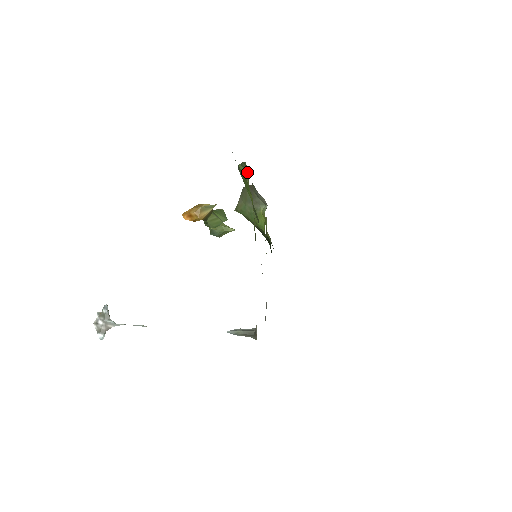
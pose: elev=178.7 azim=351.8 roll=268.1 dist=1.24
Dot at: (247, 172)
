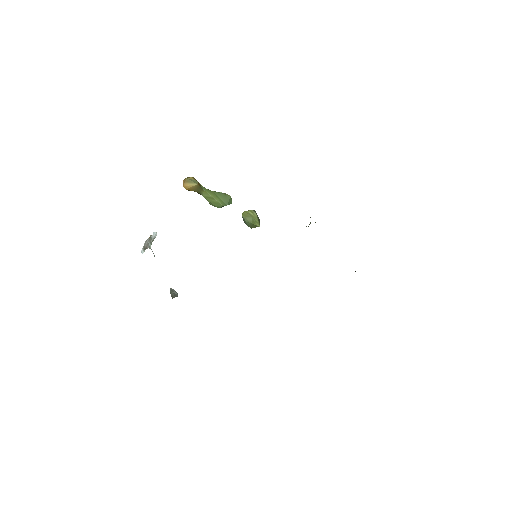
Dot at: occluded
